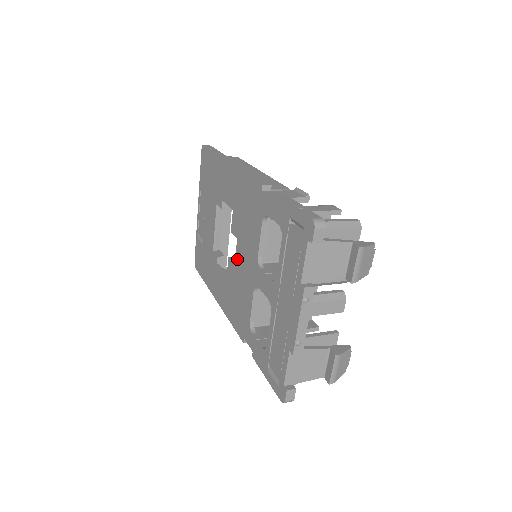
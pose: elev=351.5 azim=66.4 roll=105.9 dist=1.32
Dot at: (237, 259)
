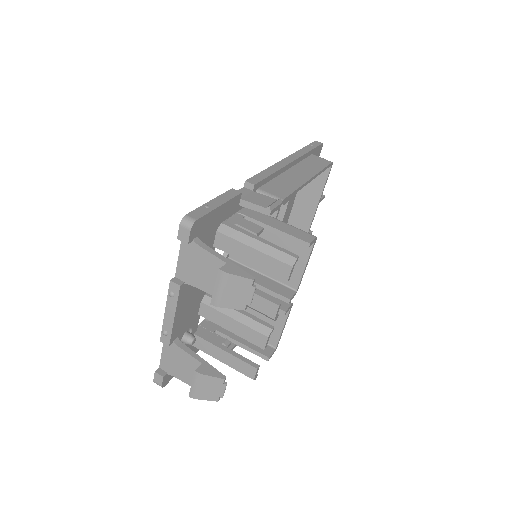
Dot at: occluded
